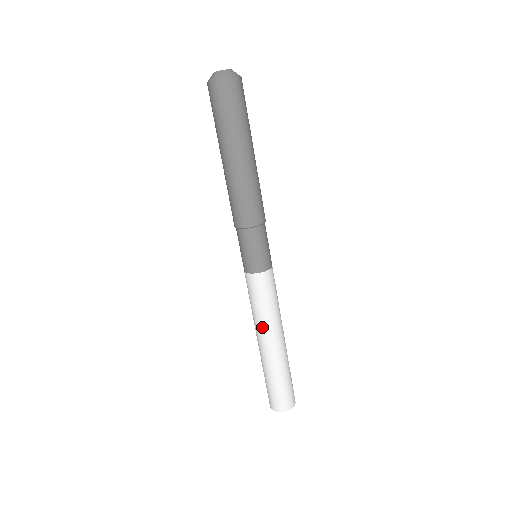
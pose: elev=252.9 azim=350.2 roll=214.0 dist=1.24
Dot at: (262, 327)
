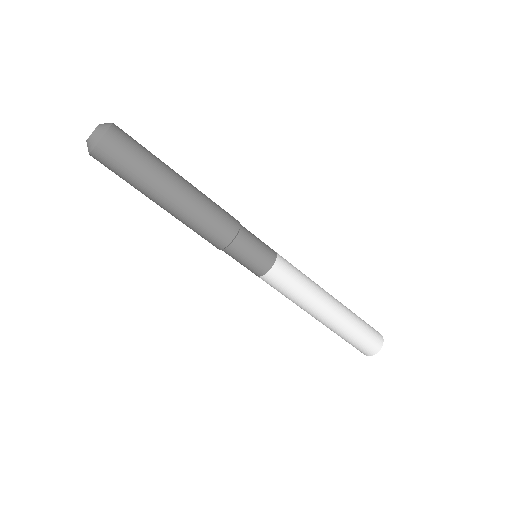
Dot at: (302, 308)
